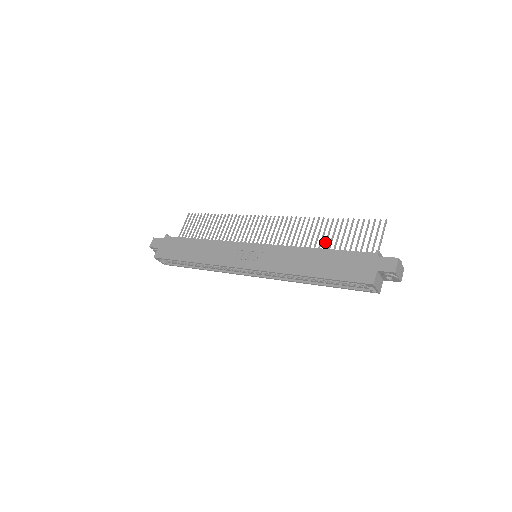
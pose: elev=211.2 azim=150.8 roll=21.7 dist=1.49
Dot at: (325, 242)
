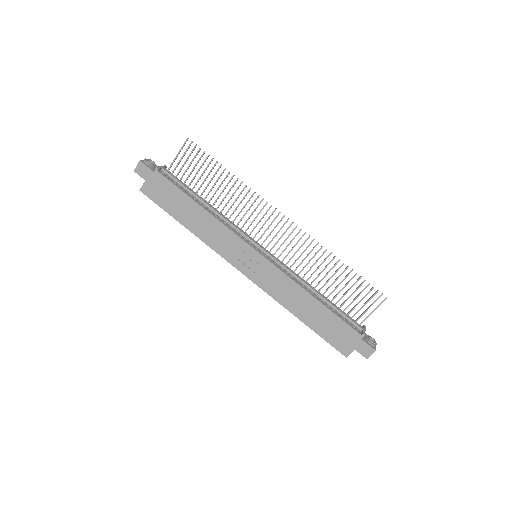
Dot at: (326, 283)
